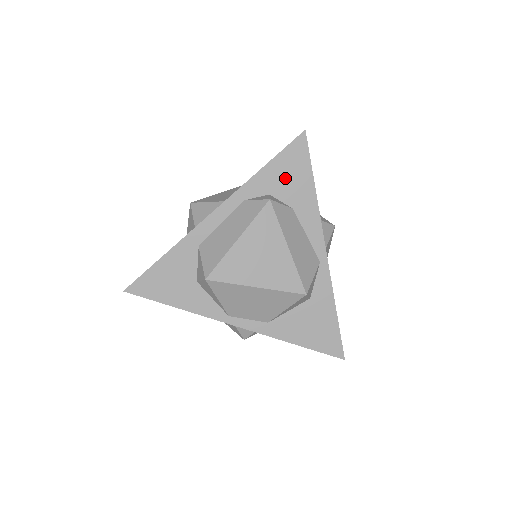
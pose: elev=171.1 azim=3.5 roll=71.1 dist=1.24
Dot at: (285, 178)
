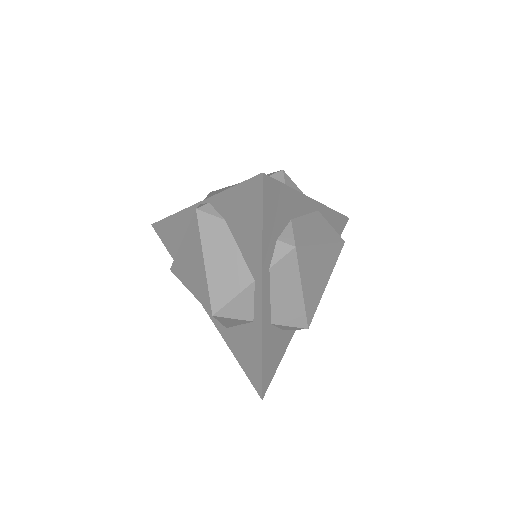
Dot at: (276, 217)
